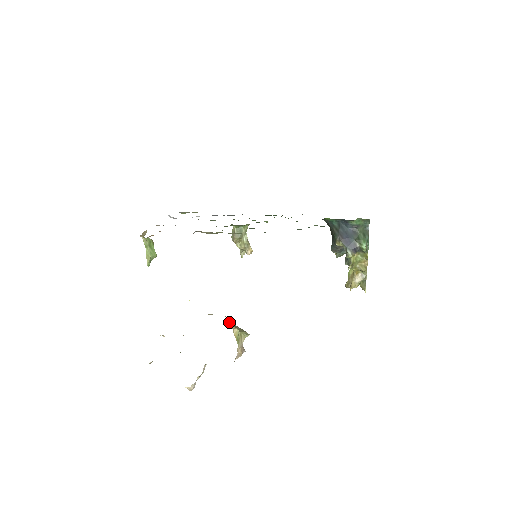
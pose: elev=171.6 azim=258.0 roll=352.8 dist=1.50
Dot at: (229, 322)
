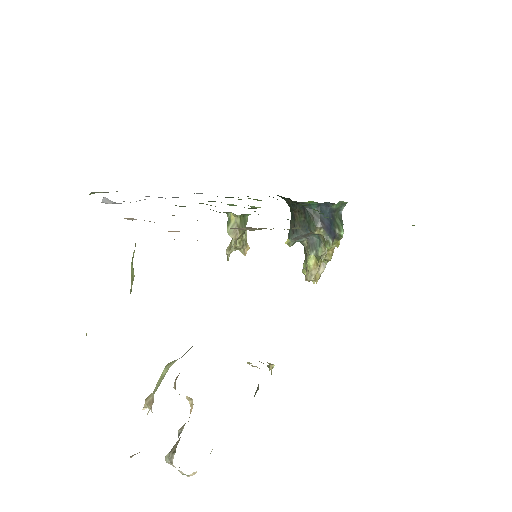
Dot at: occluded
